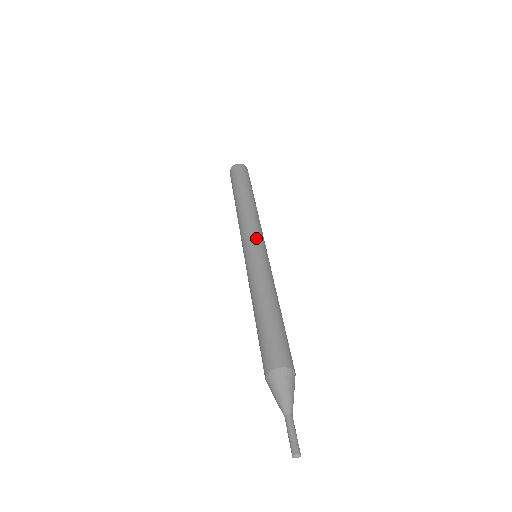
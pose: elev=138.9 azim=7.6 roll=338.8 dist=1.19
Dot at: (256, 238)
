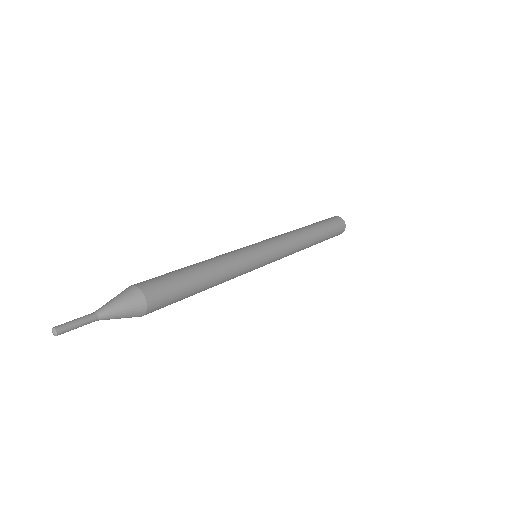
Dot at: (264, 241)
